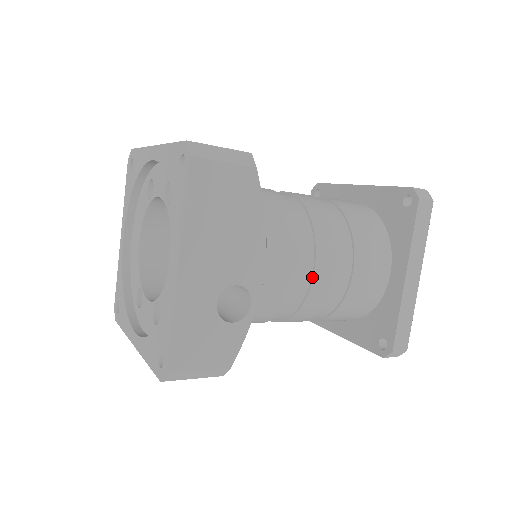
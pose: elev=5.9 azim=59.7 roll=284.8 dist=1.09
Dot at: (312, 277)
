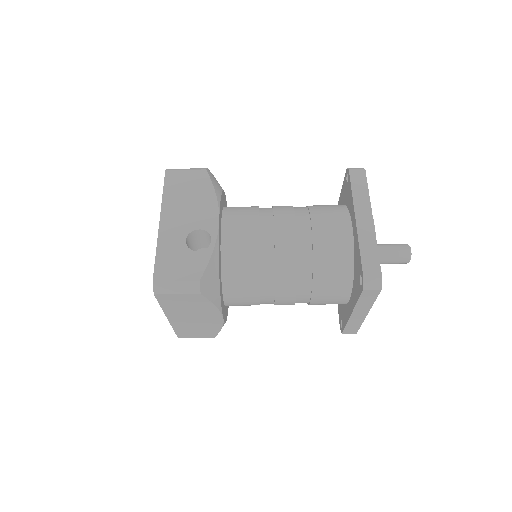
Dot at: (274, 236)
